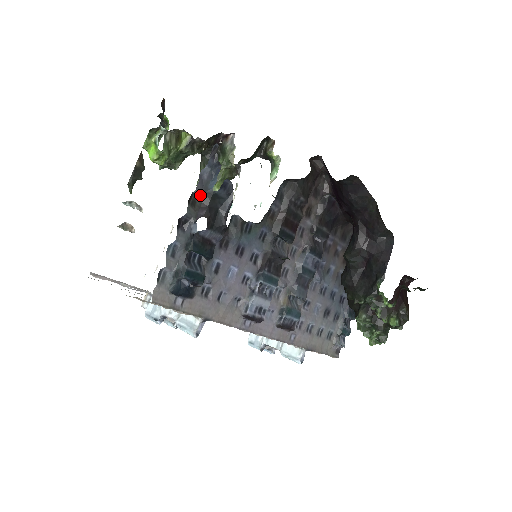
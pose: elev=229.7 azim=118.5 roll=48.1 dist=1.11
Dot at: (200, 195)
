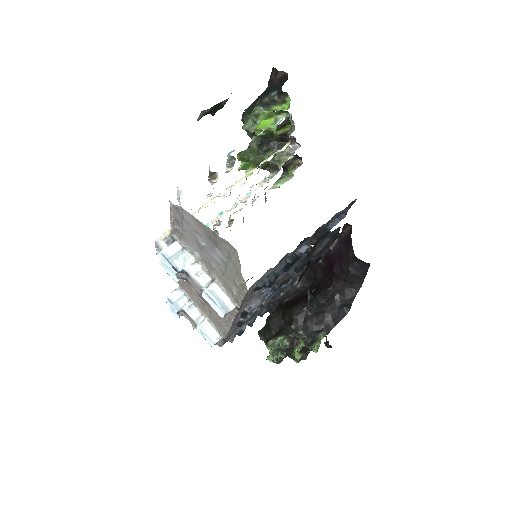
Dot at: (322, 227)
